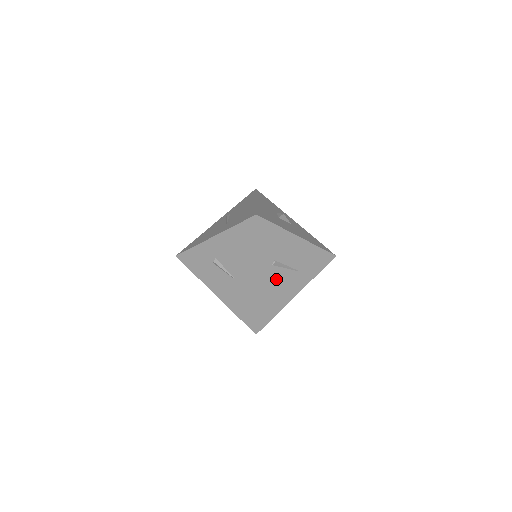
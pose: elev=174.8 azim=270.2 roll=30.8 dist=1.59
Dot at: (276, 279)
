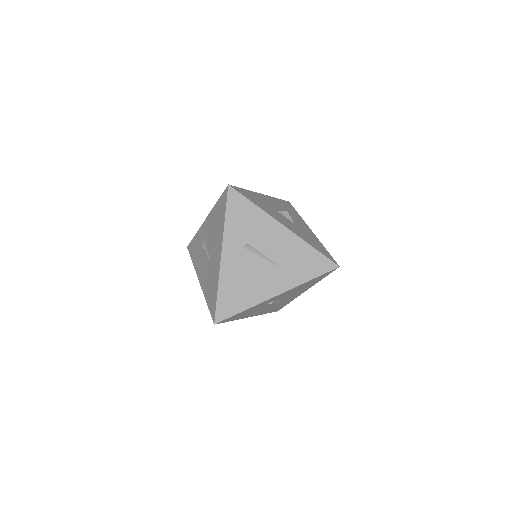
Dot at: (248, 266)
